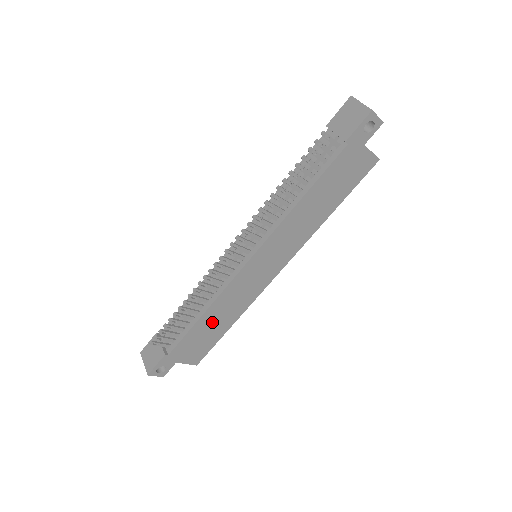
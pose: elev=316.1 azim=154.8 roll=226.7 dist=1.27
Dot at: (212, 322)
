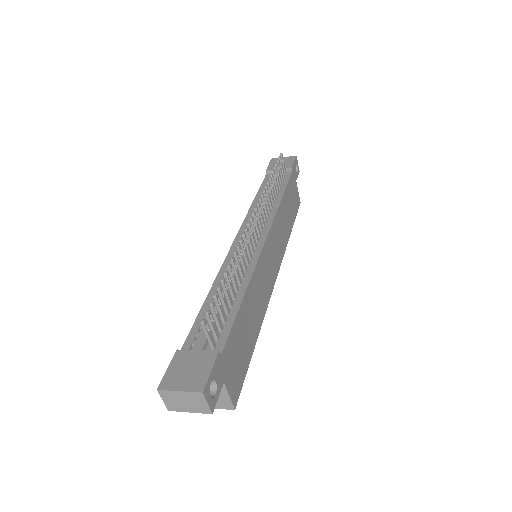
Dot at: (248, 317)
